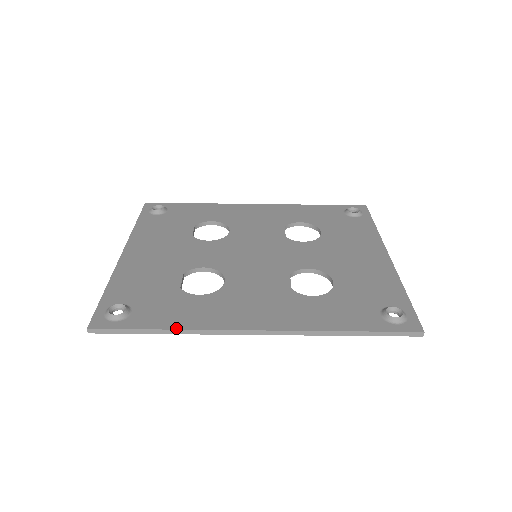
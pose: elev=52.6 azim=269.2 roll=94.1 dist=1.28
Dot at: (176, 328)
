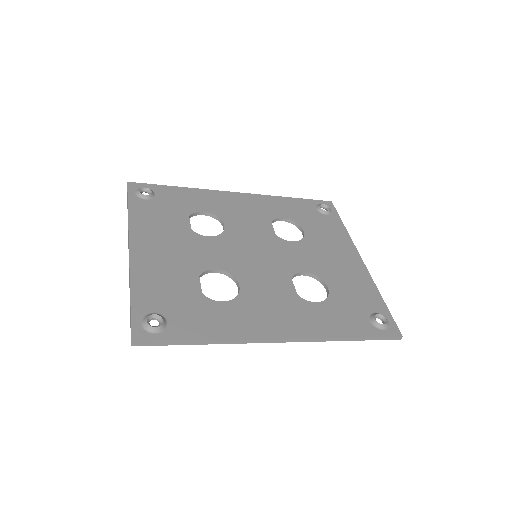
Dot at: (215, 339)
